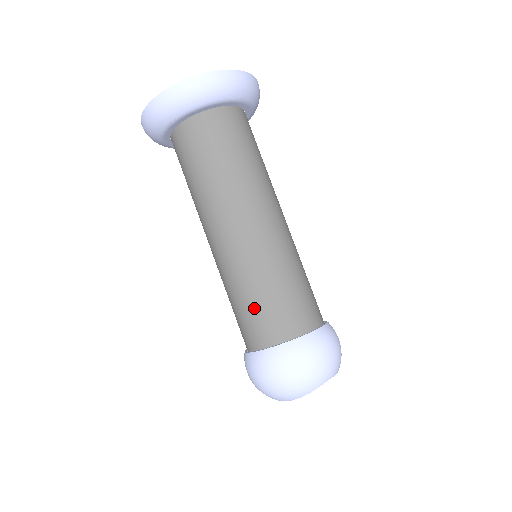
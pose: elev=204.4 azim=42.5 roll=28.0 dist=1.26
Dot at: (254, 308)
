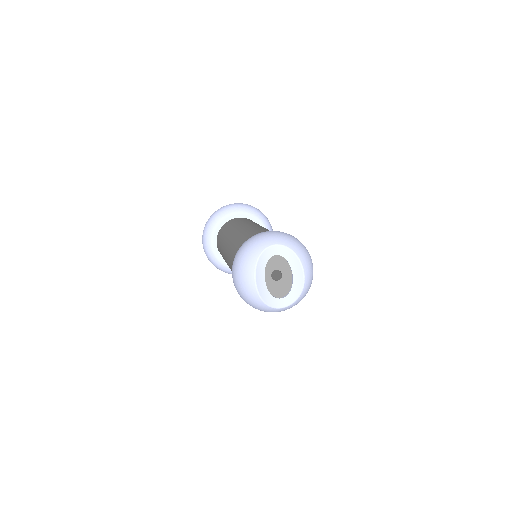
Dot at: (232, 260)
